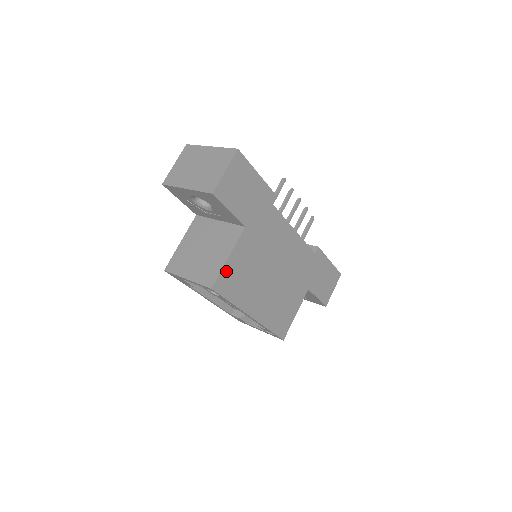
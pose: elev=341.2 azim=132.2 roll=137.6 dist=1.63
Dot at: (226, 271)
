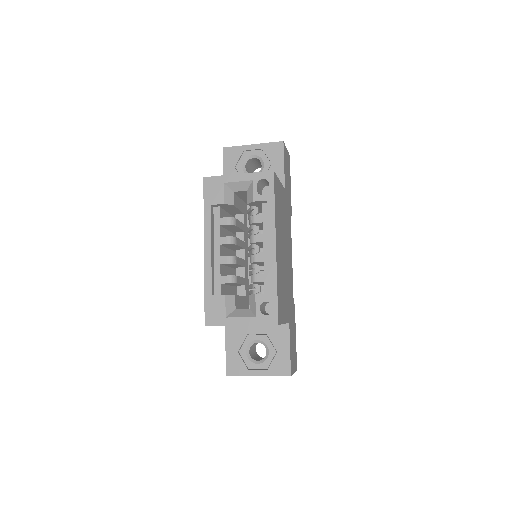
Dot at: (278, 183)
